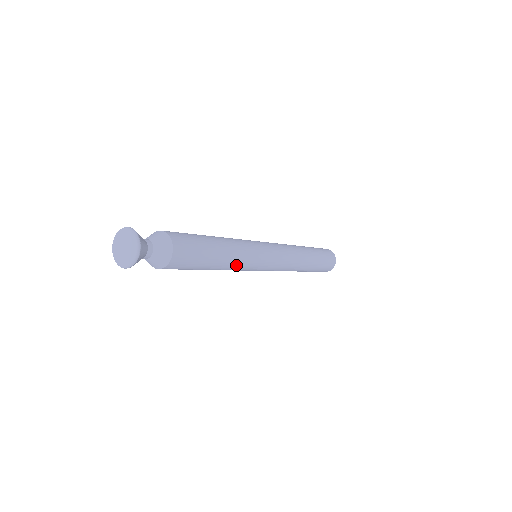
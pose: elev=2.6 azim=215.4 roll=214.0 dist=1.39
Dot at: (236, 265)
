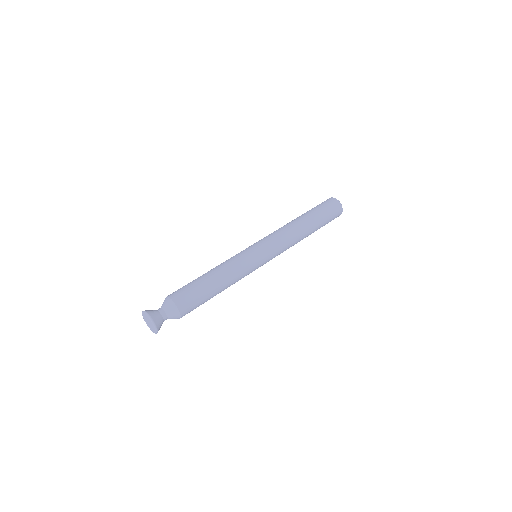
Dot at: occluded
